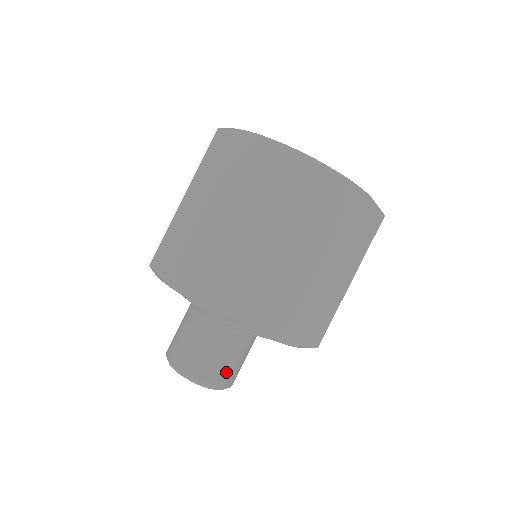
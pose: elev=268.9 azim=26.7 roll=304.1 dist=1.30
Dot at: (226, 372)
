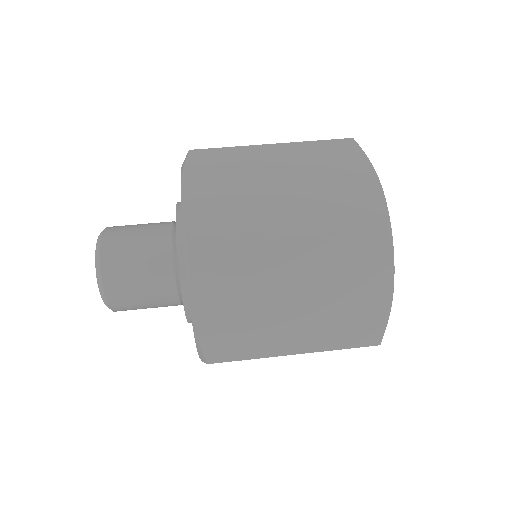
Dot at: (125, 291)
